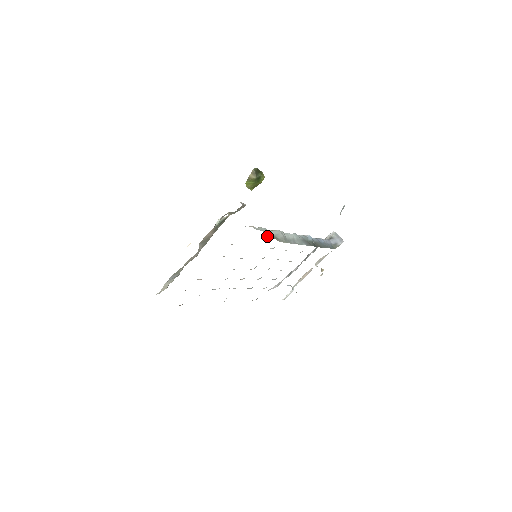
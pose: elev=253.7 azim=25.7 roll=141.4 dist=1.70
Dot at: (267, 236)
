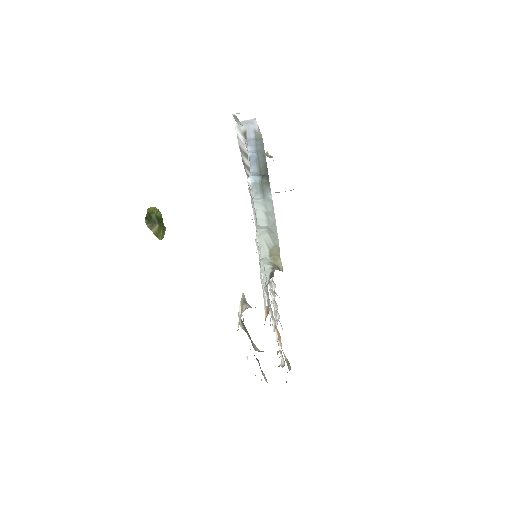
Dot at: (276, 267)
